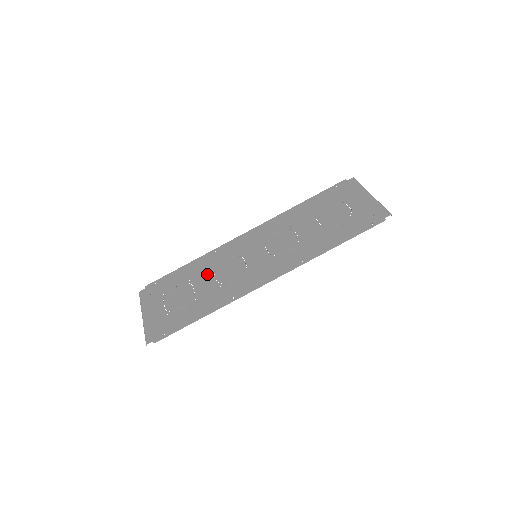
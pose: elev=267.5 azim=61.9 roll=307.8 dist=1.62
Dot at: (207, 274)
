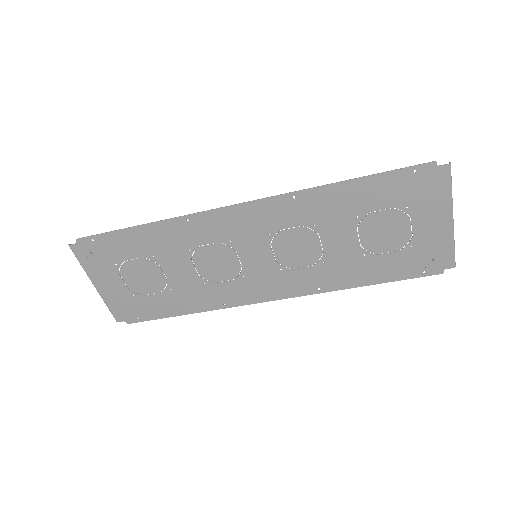
Dot at: (181, 258)
